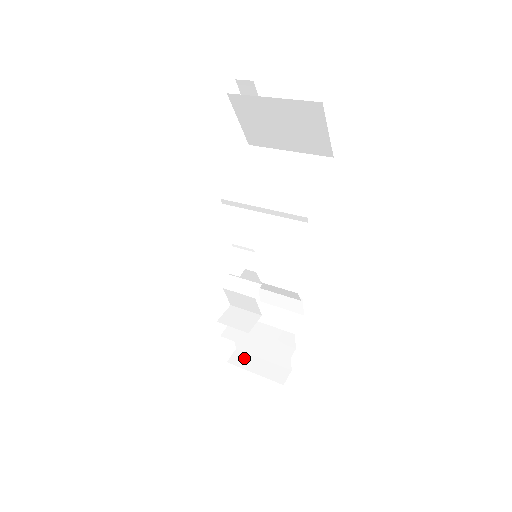
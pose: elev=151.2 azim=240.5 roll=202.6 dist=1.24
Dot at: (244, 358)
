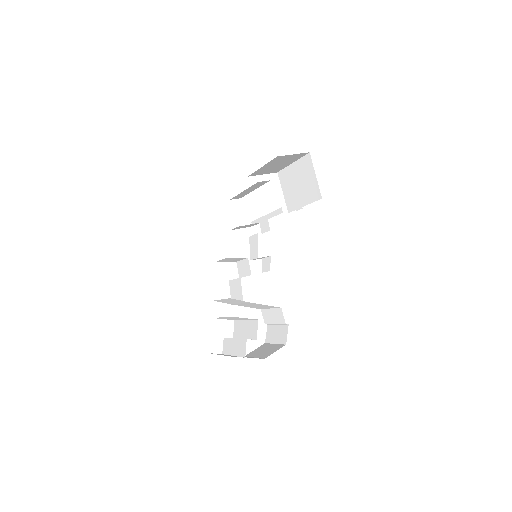
Dot at: (221, 354)
